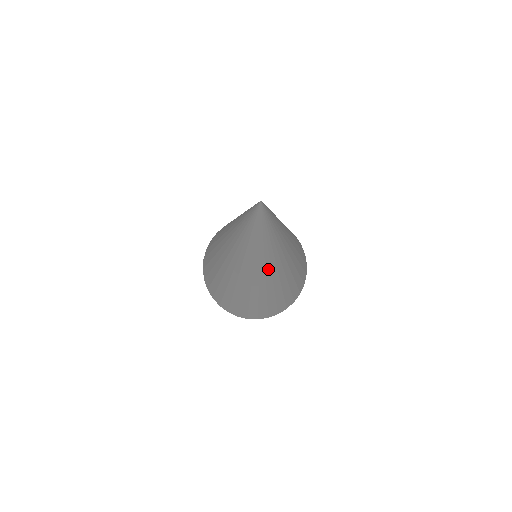
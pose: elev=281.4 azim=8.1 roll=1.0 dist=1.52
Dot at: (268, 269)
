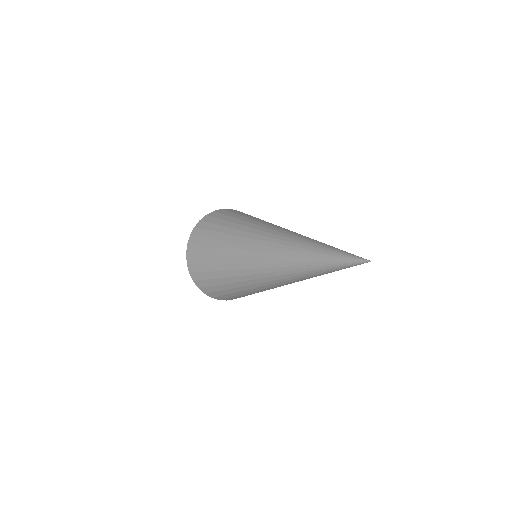
Dot at: (294, 282)
